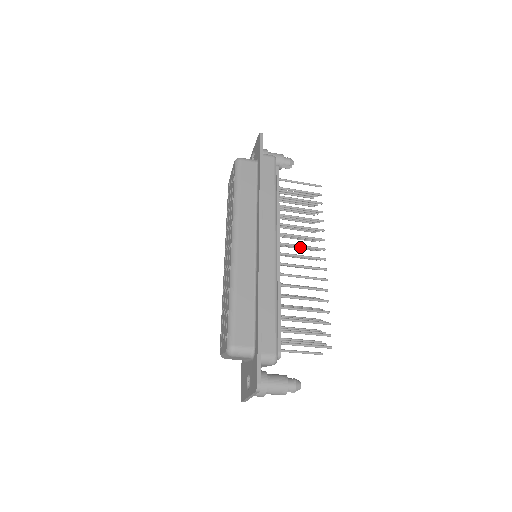
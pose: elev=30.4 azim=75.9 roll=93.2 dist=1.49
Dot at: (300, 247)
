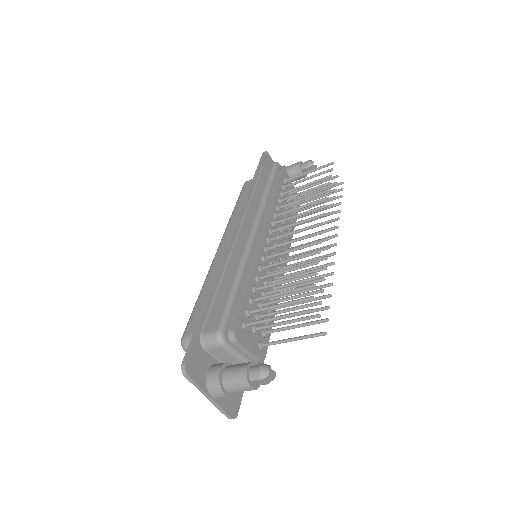
Dot at: occluded
